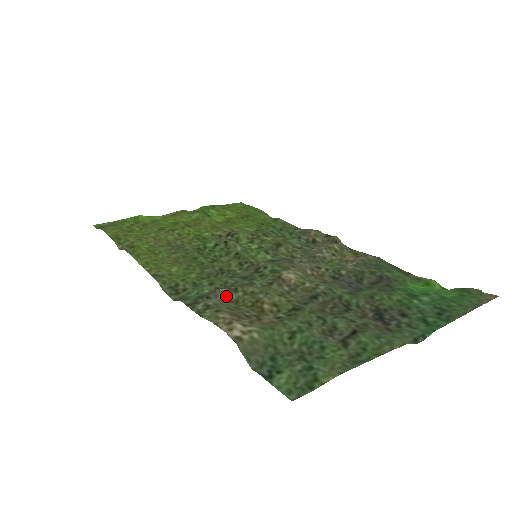
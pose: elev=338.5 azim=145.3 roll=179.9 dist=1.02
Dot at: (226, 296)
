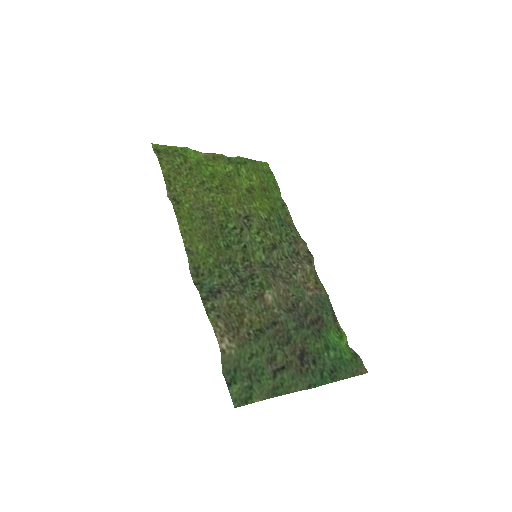
Dot at: (226, 300)
